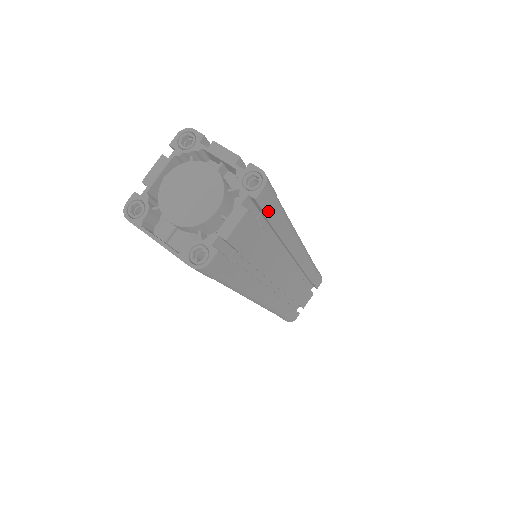
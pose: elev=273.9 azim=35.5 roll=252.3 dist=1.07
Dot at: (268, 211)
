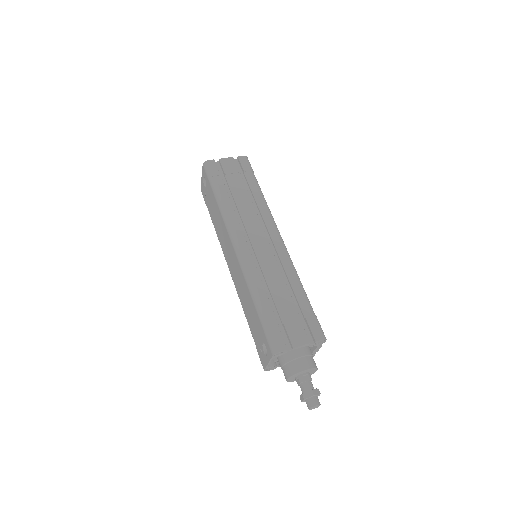
Dot at: (245, 169)
